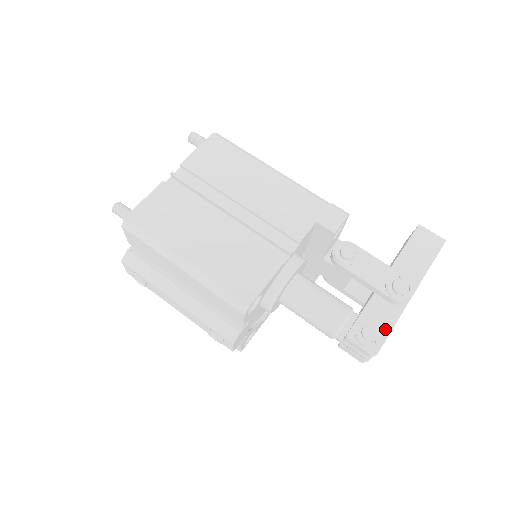
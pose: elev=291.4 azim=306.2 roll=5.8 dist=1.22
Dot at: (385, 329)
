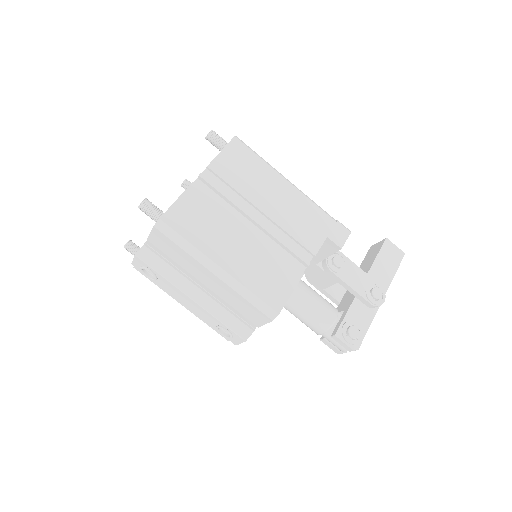
Dot at: (363, 329)
